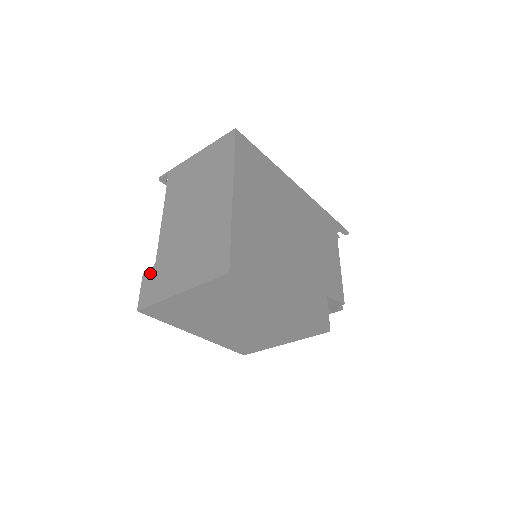
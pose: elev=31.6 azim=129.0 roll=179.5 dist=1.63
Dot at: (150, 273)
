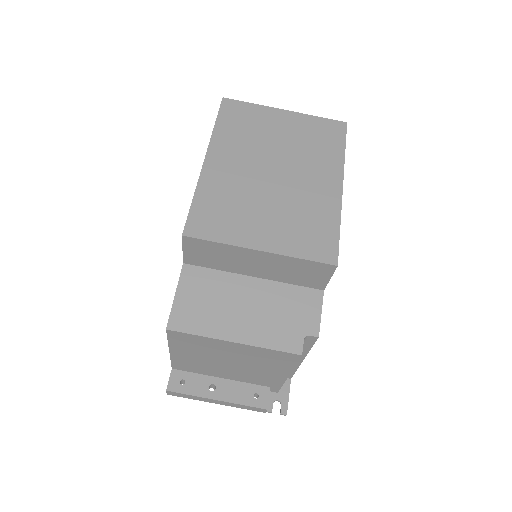
Dot at: occluded
